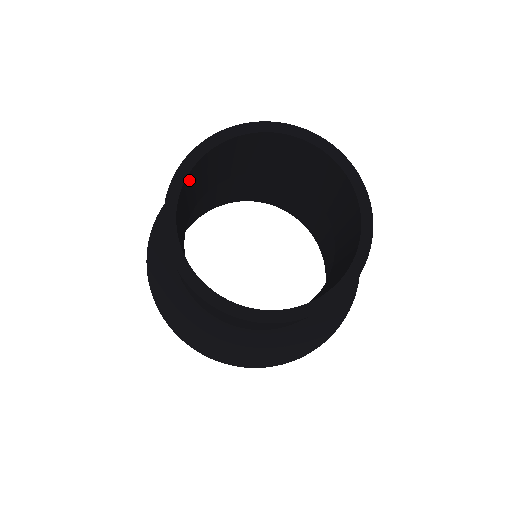
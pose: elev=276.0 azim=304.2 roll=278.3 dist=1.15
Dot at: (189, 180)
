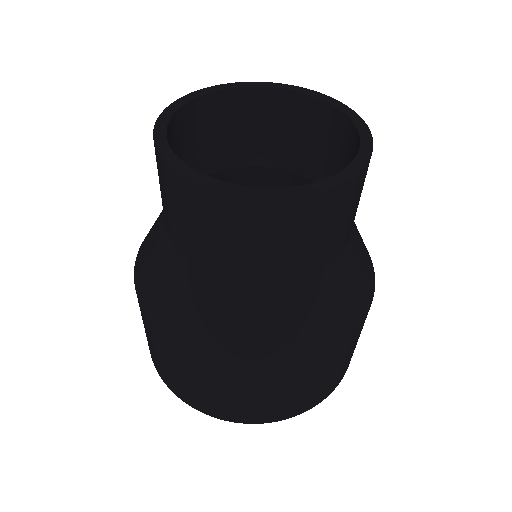
Dot at: occluded
